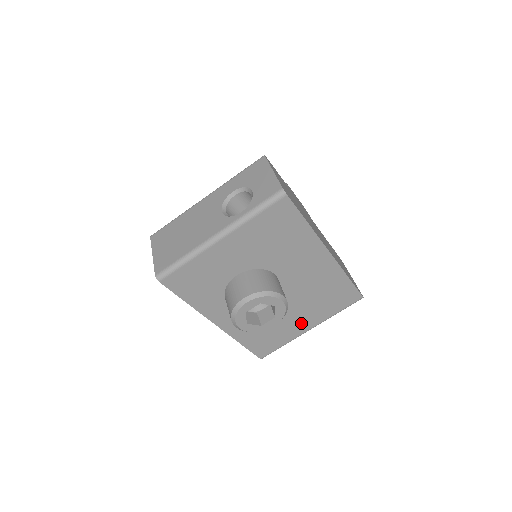
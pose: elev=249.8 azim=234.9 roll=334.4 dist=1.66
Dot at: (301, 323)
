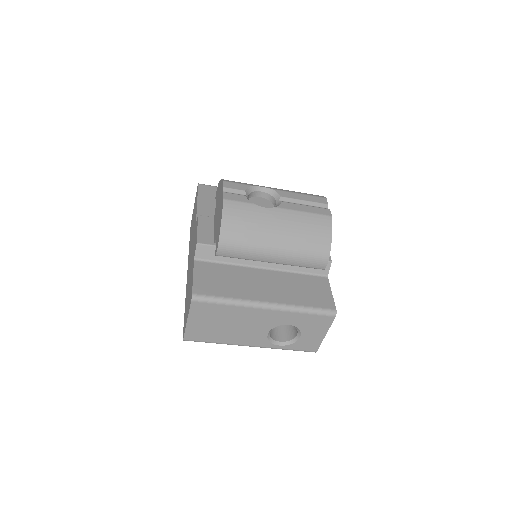
Dot at: occluded
